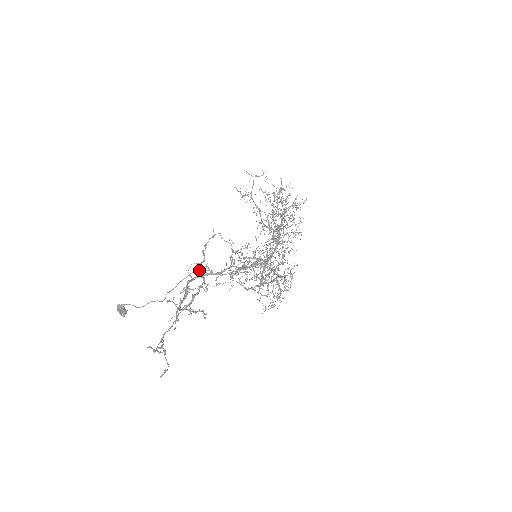
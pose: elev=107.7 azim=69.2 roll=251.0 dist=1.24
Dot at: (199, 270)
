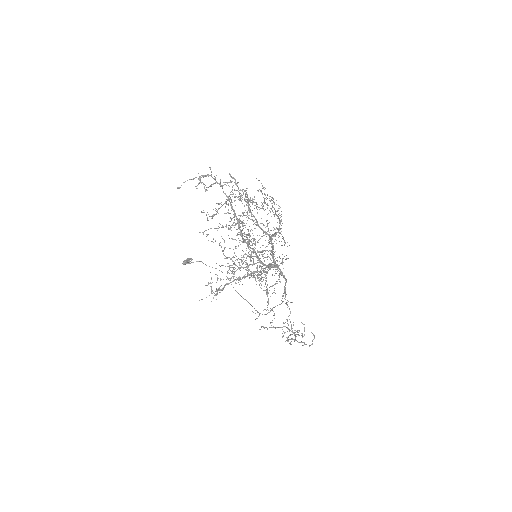
Dot at: occluded
